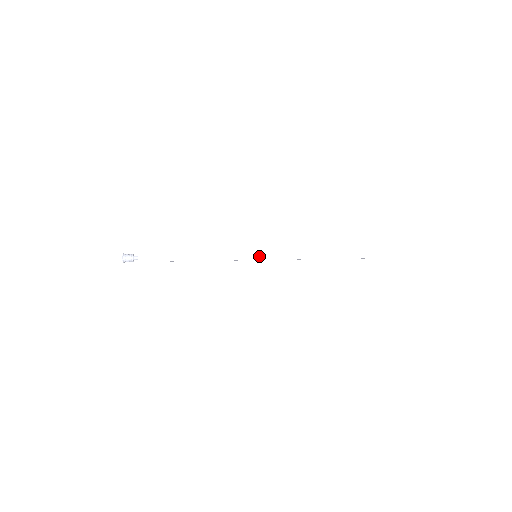
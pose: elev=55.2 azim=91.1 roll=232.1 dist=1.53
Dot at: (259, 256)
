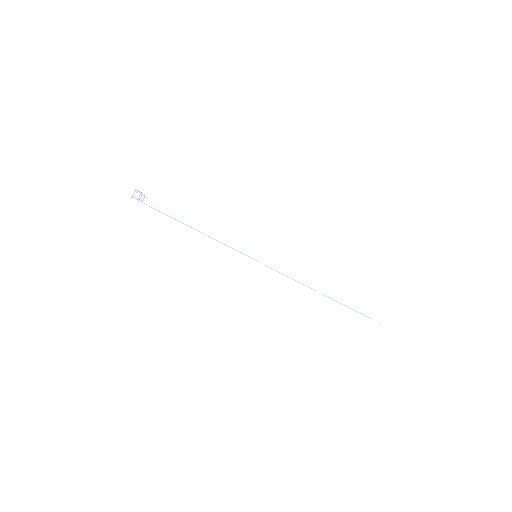
Dot at: (259, 257)
